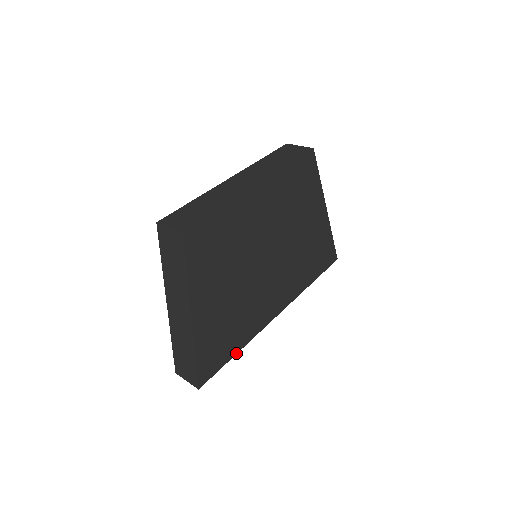
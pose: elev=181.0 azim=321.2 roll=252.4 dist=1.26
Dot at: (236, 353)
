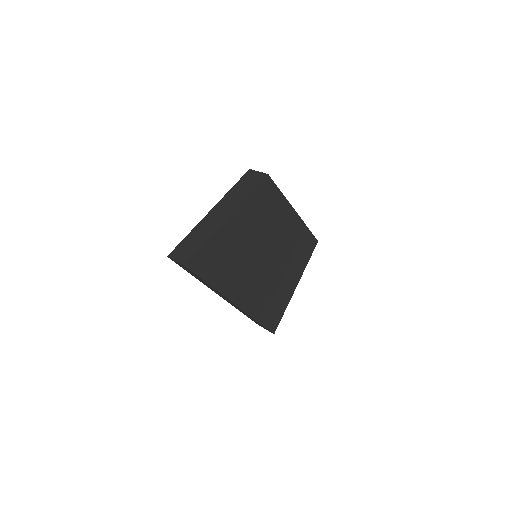
Dot at: (209, 284)
